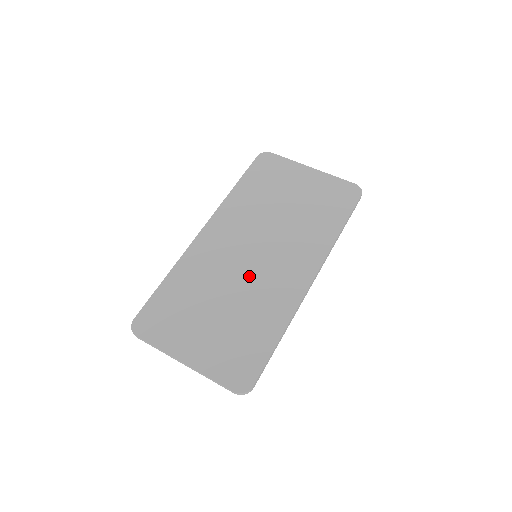
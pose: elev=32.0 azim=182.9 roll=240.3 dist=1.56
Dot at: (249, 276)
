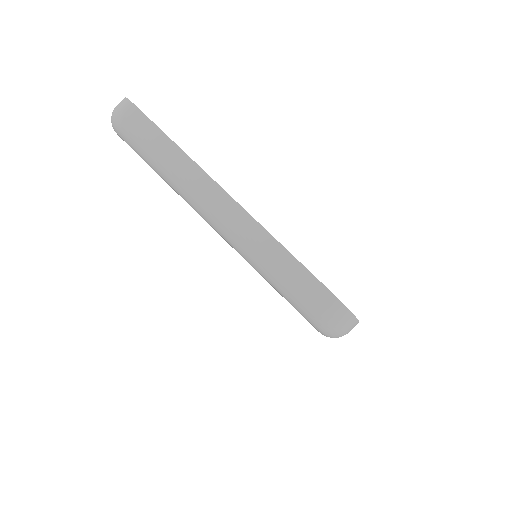
Dot at: occluded
